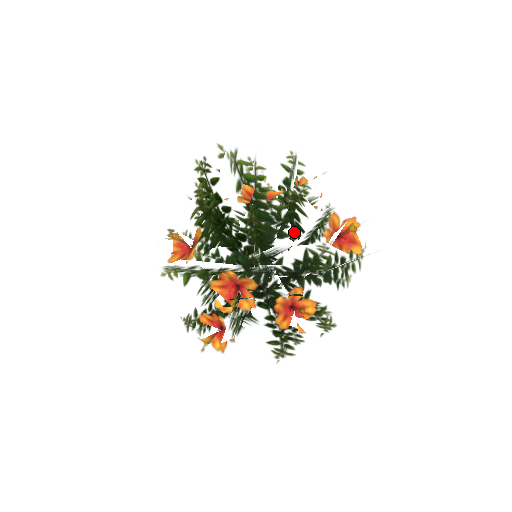
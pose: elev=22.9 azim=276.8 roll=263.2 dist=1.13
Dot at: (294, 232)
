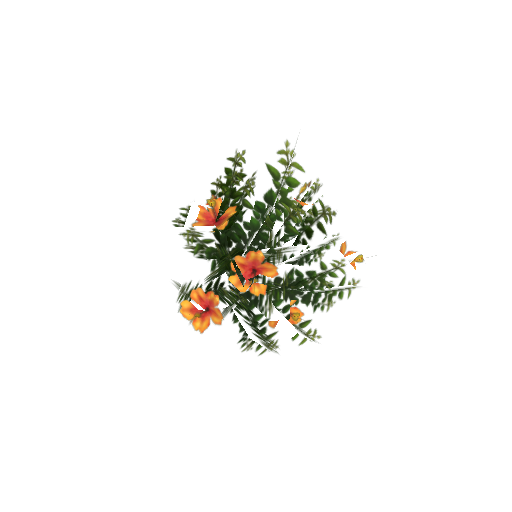
Dot at: occluded
